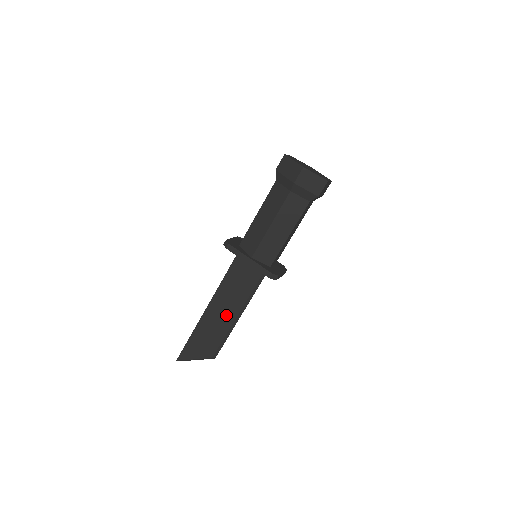
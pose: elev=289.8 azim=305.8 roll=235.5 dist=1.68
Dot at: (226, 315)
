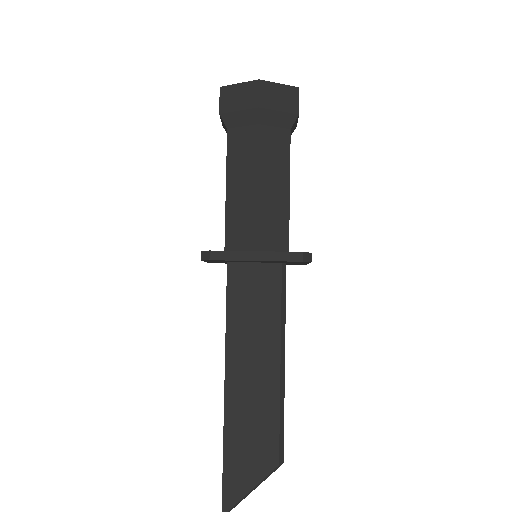
Dot at: (262, 376)
